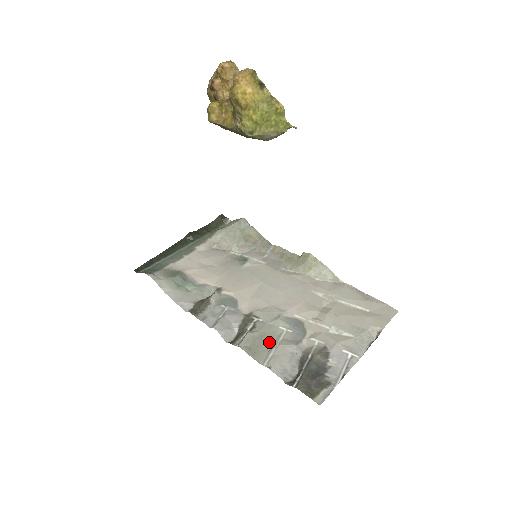
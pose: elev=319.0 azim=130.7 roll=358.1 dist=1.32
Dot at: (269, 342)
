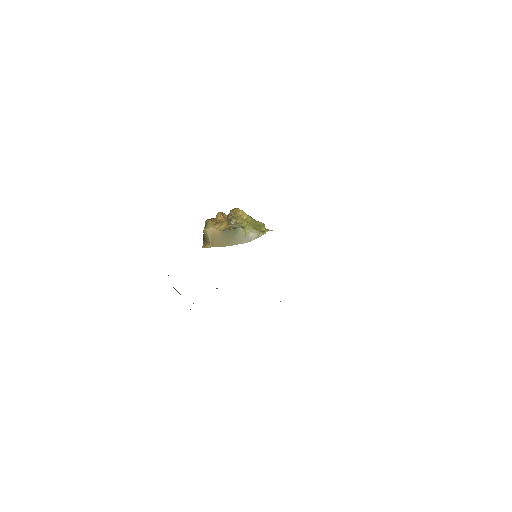
Dot at: occluded
